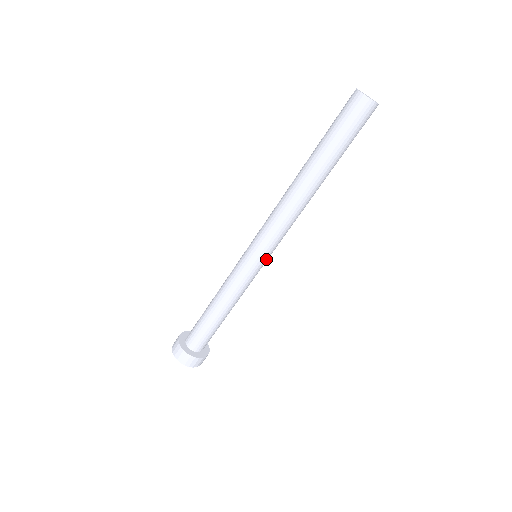
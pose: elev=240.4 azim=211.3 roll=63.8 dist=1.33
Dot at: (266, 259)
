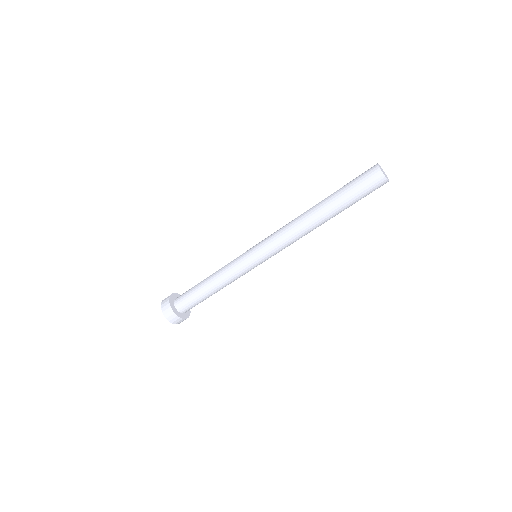
Dot at: (264, 261)
